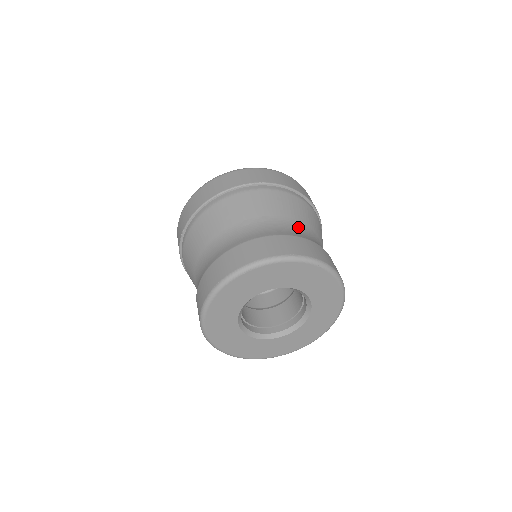
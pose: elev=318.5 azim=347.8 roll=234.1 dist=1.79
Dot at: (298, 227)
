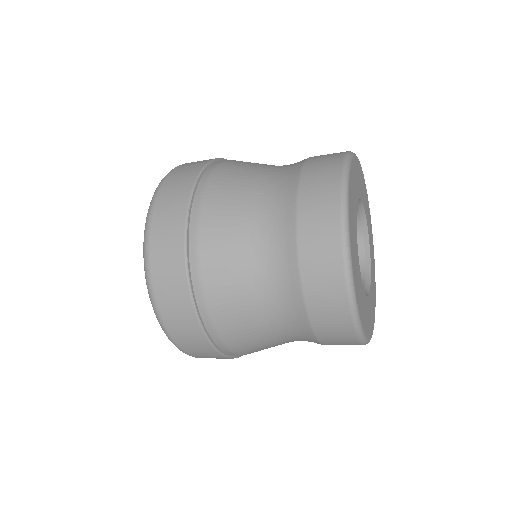
Dot at: occluded
